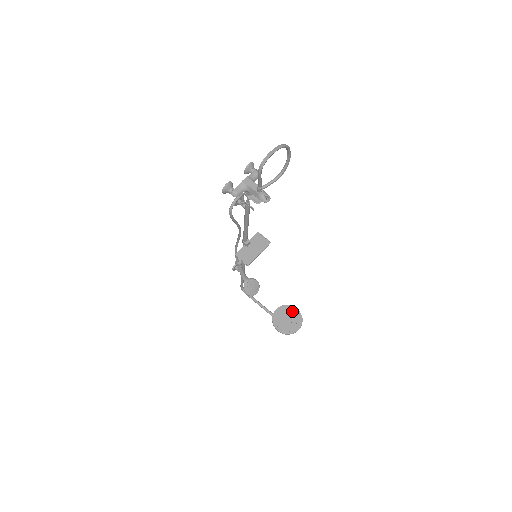
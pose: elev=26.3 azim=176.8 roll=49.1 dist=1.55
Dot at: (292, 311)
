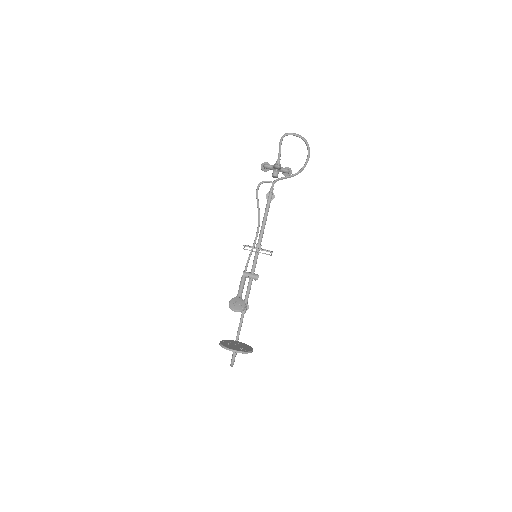
Dot at: (247, 347)
